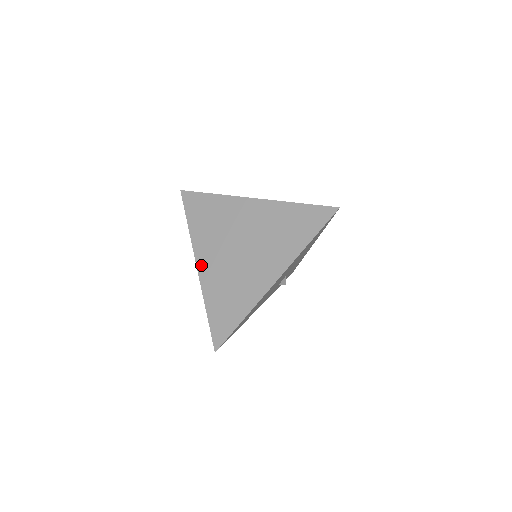
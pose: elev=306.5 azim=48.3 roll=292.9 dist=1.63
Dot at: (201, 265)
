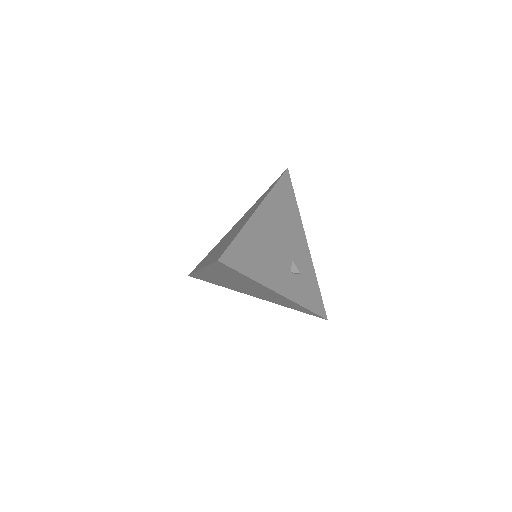
Dot at: (203, 265)
